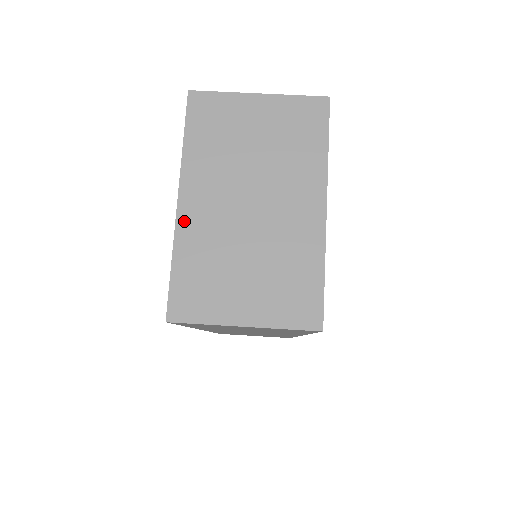
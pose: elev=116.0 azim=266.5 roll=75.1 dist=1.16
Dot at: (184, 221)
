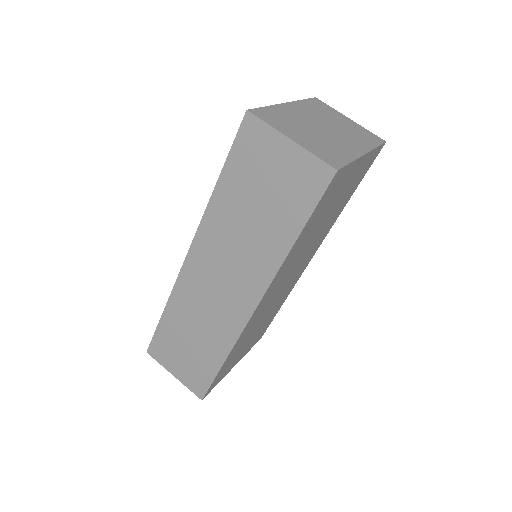
Dot at: (284, 107)
